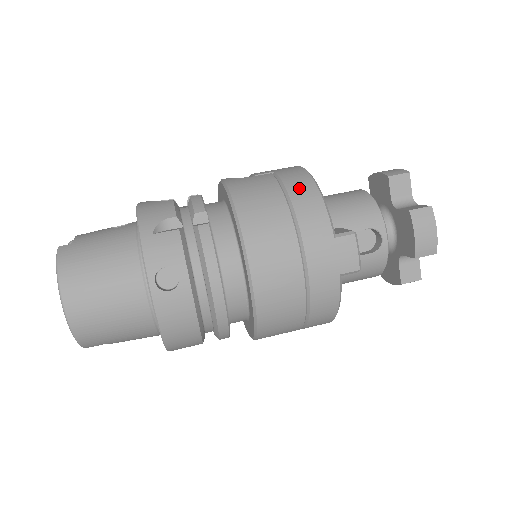
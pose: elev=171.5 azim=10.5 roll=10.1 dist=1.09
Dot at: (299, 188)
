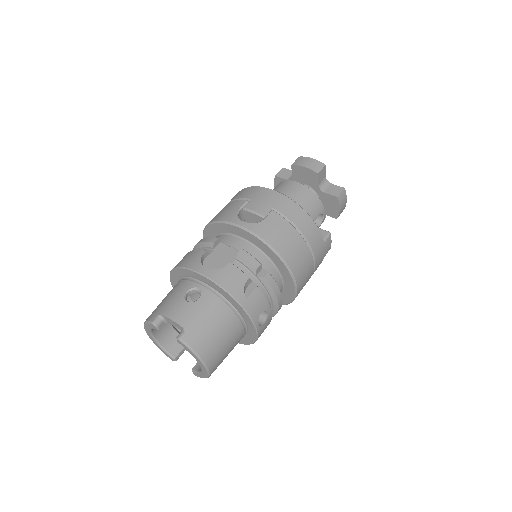
Dot at: (300, 220)
